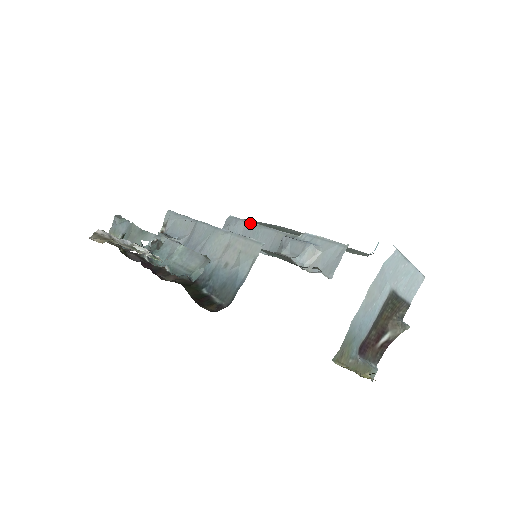
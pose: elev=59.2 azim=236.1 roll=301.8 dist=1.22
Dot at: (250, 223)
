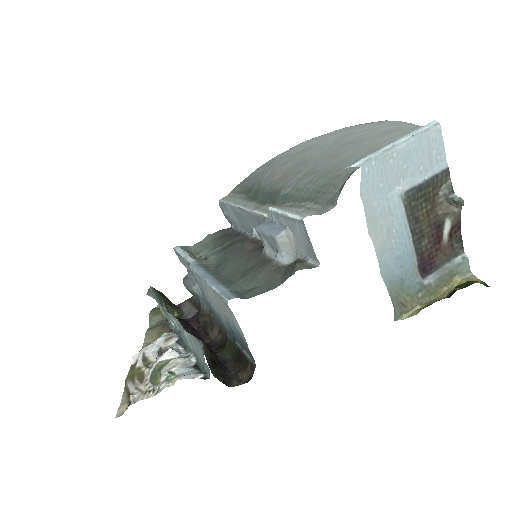
Dot at: (233, 208)
